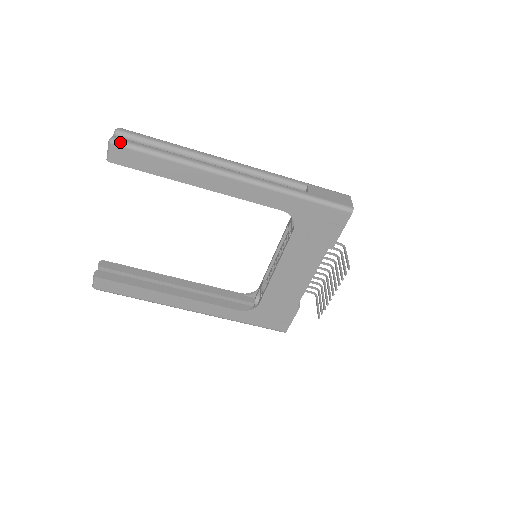
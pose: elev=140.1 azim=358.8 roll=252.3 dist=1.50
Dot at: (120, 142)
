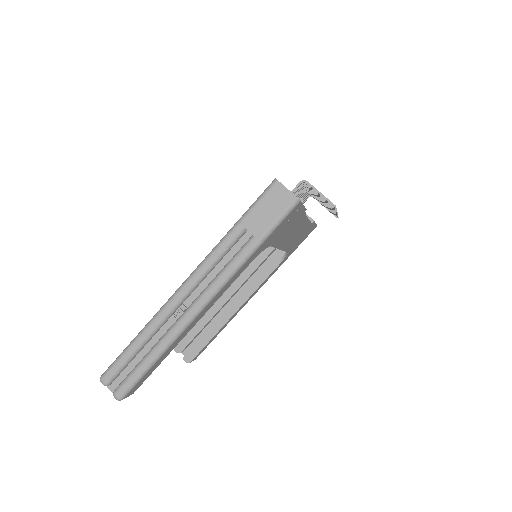
Dot at: (124, 394)
